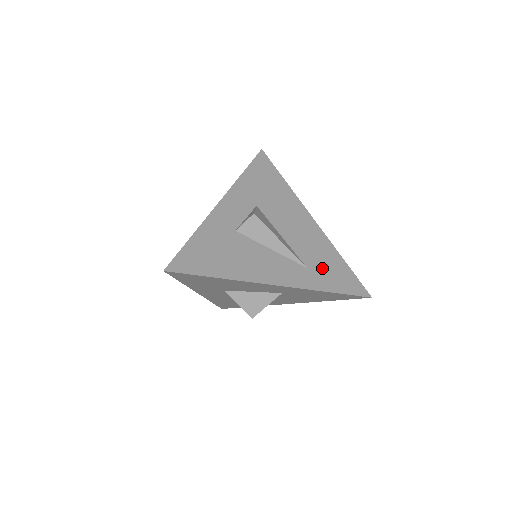
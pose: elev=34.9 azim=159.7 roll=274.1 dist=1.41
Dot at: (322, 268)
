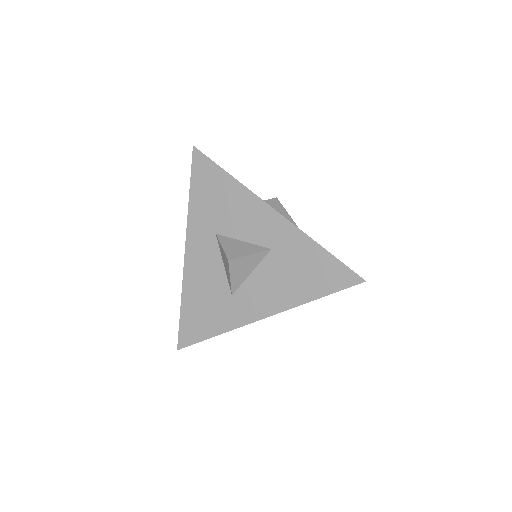
Dot at: occluded
